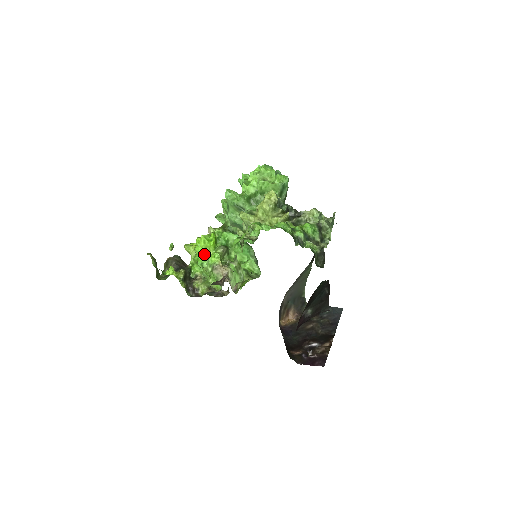
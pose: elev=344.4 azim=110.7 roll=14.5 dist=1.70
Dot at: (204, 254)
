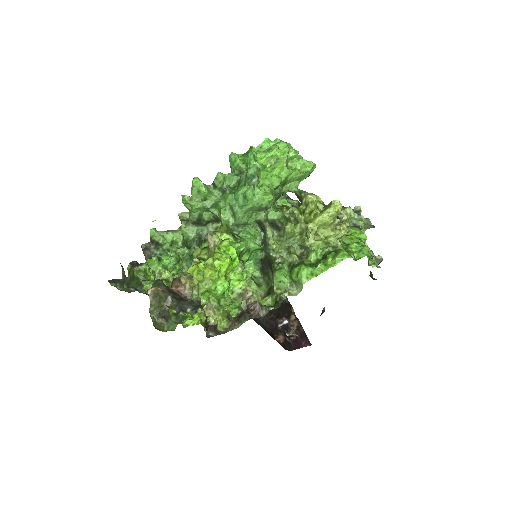
Dot at: (225, 280)
